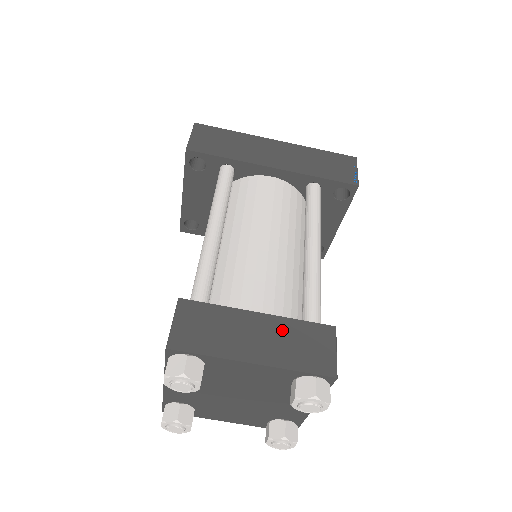
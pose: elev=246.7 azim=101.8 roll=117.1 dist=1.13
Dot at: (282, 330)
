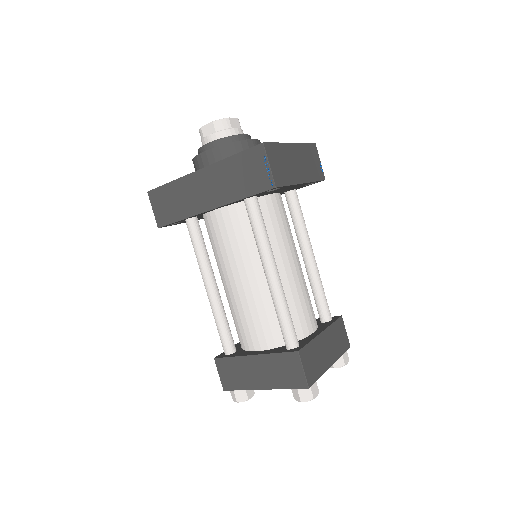
Dot at: (269, 364)
